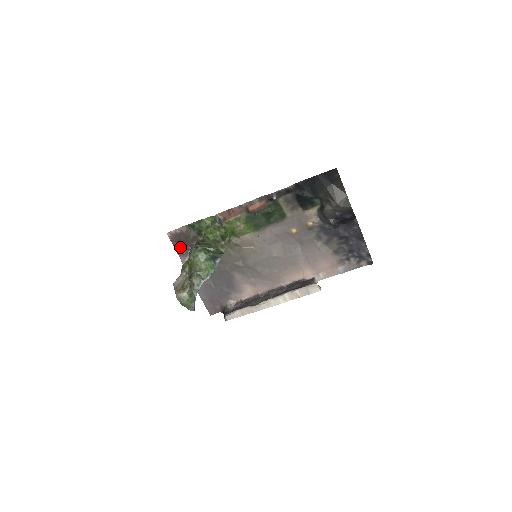
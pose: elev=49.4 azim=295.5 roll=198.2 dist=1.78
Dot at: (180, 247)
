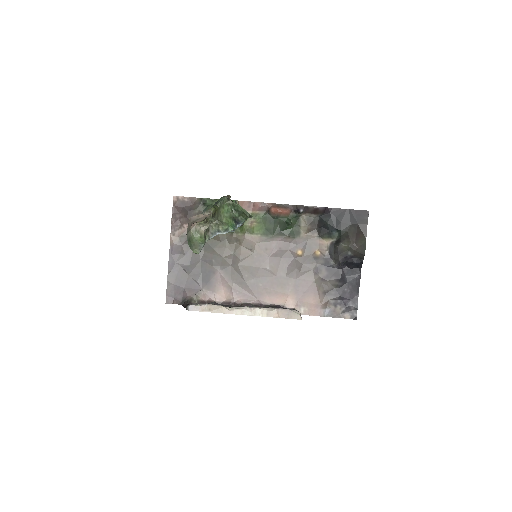
Dot at: (178, 216)
